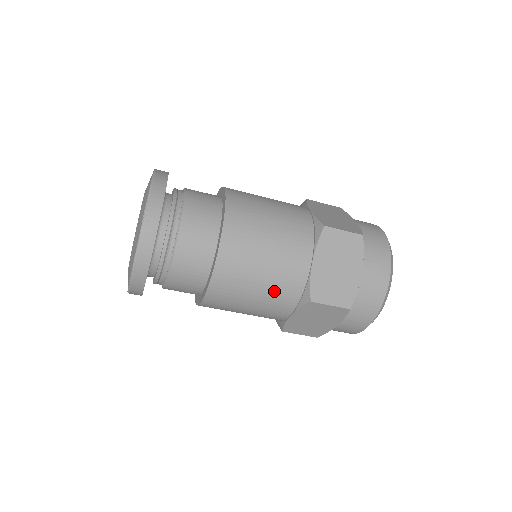
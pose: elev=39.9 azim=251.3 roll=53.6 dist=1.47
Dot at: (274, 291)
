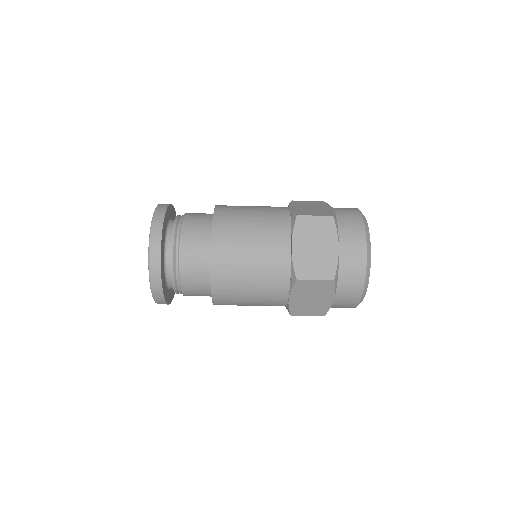
Dot at: (266, 224)
